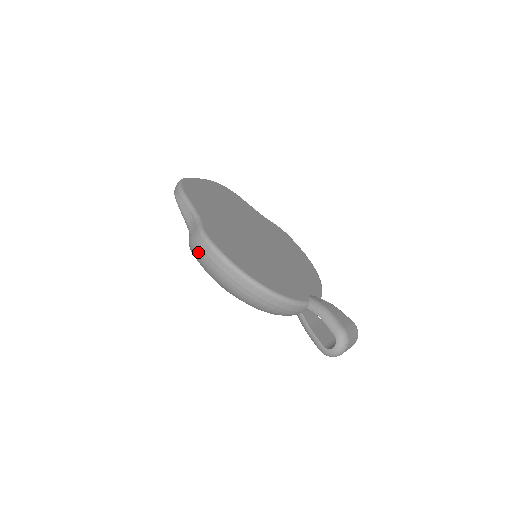
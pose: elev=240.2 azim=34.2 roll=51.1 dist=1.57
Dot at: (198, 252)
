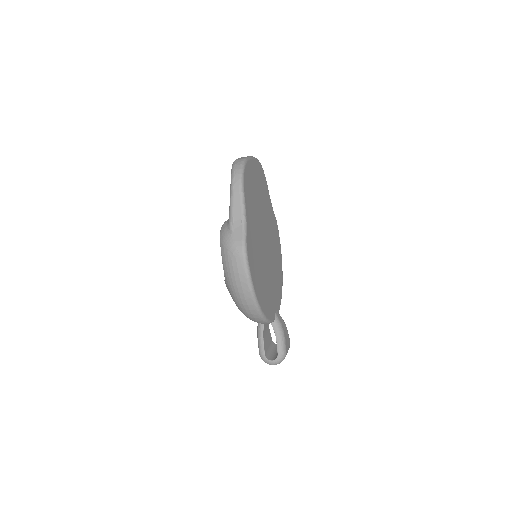
Dot at: (230, 257)
